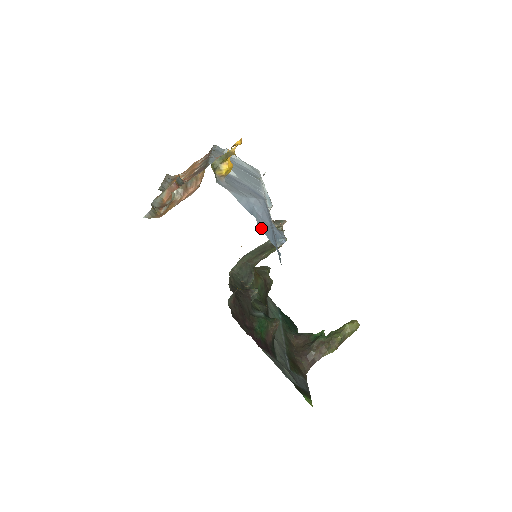
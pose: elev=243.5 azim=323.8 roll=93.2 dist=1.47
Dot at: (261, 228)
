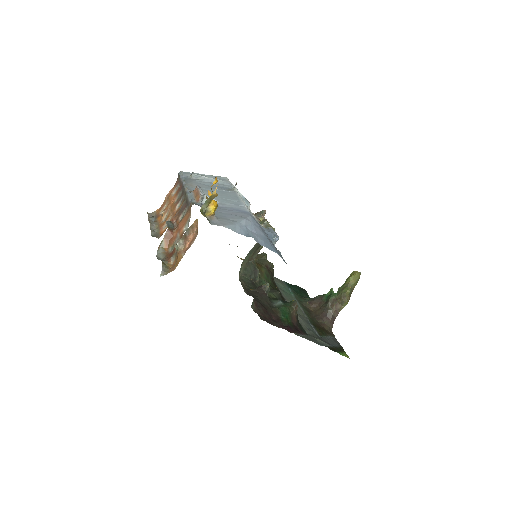
Dot at: (260, 244)
